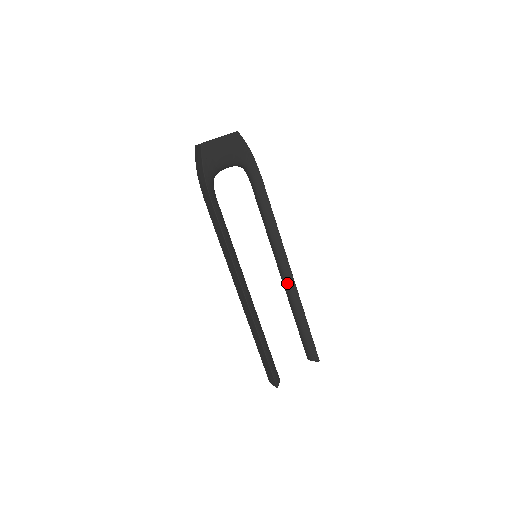
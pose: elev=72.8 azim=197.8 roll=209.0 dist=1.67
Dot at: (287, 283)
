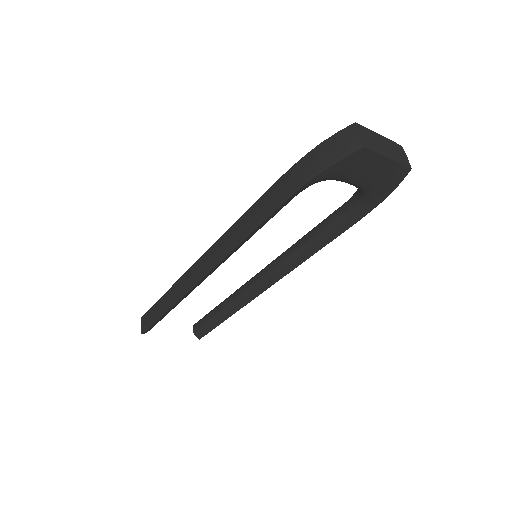
Dot at: (251, 290)
